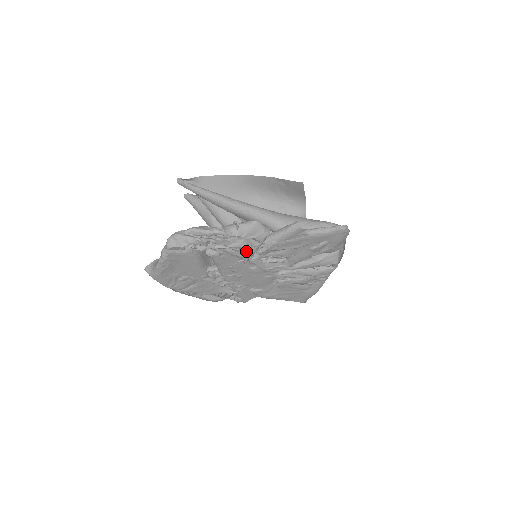
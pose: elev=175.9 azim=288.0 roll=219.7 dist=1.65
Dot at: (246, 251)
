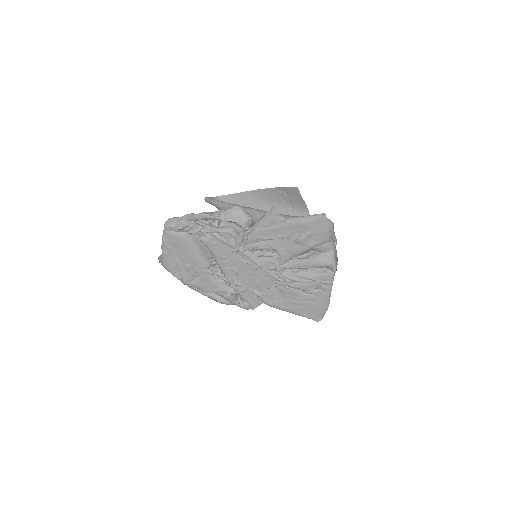
Dot at: (234, 239)
